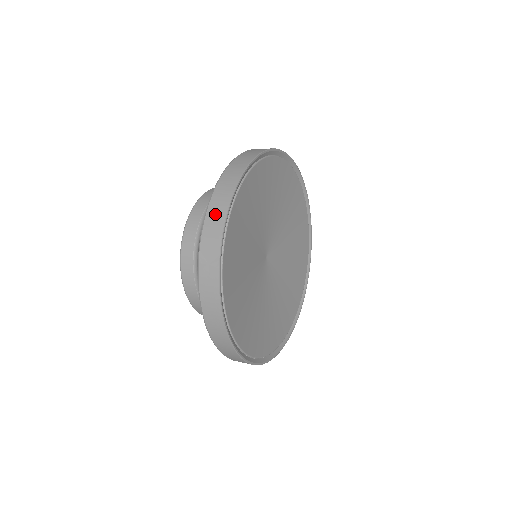
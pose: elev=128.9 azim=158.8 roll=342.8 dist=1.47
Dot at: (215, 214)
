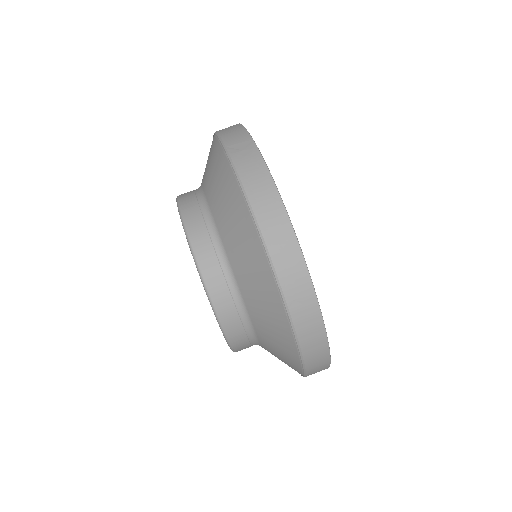
Dot at: (229, 129)
